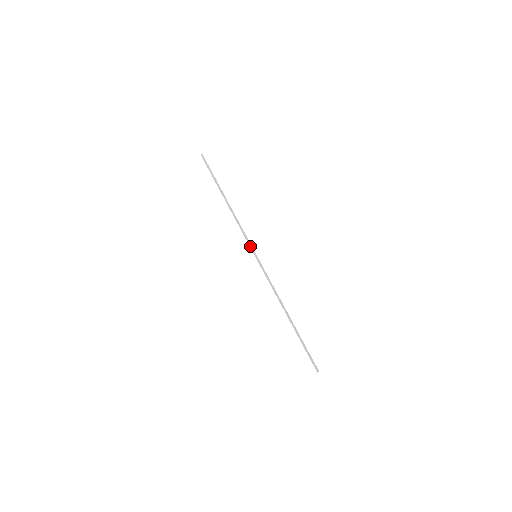
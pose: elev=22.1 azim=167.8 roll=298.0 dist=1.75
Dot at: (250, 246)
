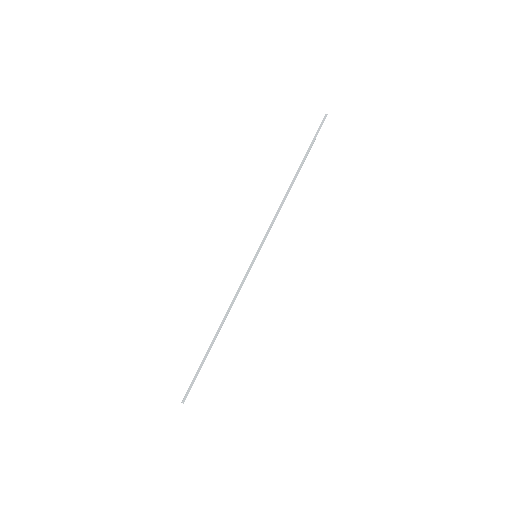
Dot at: (262, 242)
